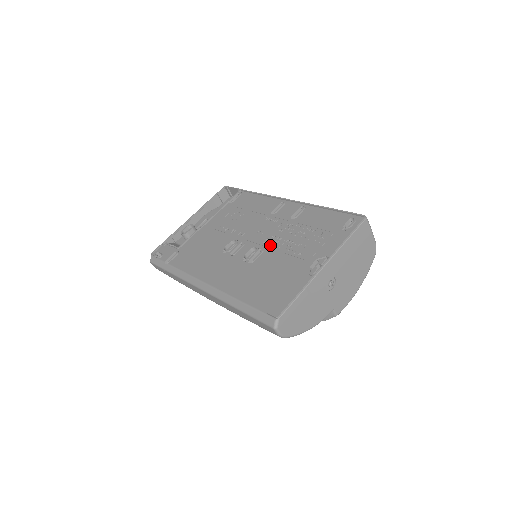
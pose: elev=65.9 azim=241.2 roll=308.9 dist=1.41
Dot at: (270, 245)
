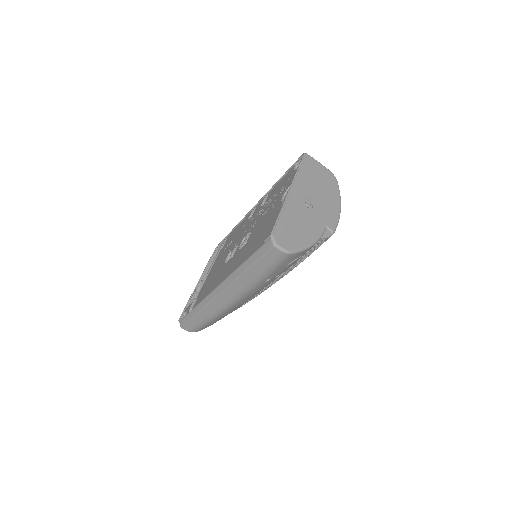
Dot at: (253, 226)
